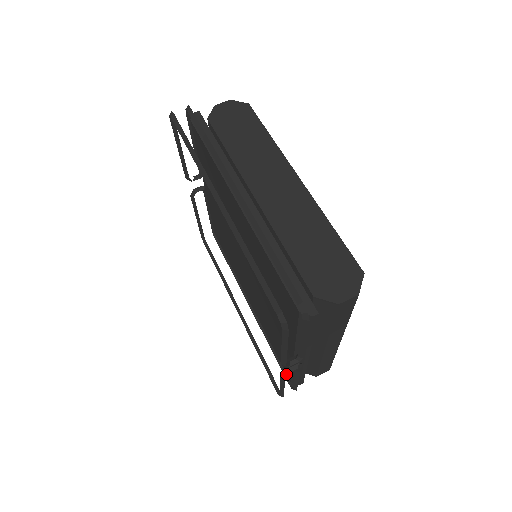
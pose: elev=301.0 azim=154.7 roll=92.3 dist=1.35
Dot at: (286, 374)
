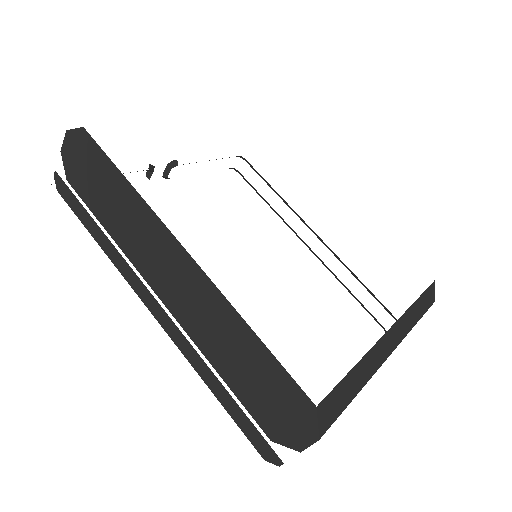
Dot at: occluded
